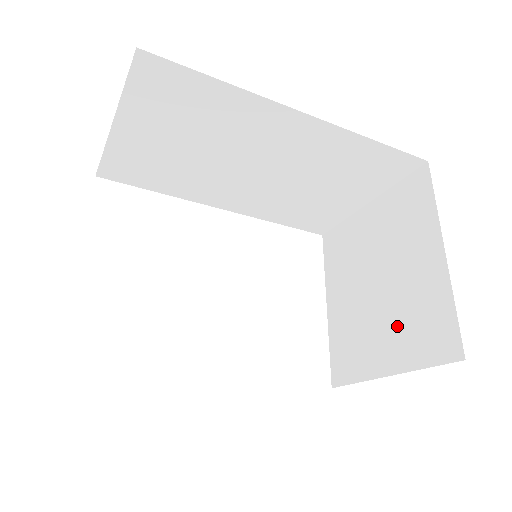
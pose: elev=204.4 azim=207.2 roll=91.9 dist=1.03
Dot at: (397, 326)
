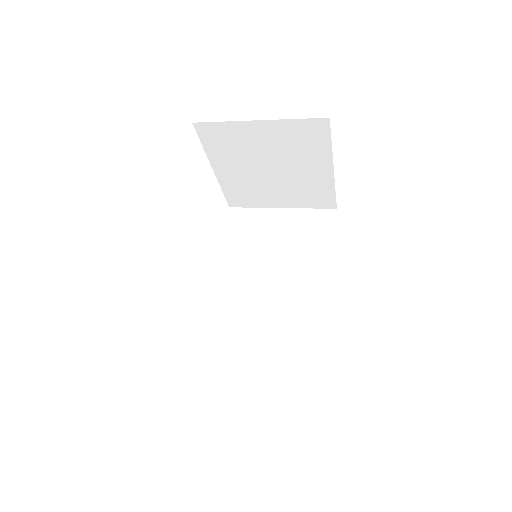
Dot at: (291, 192)
